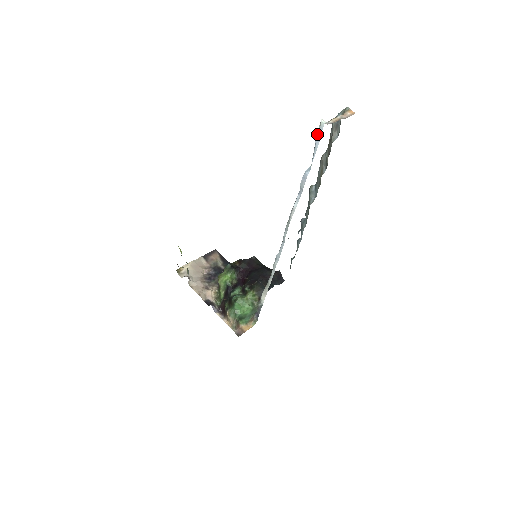
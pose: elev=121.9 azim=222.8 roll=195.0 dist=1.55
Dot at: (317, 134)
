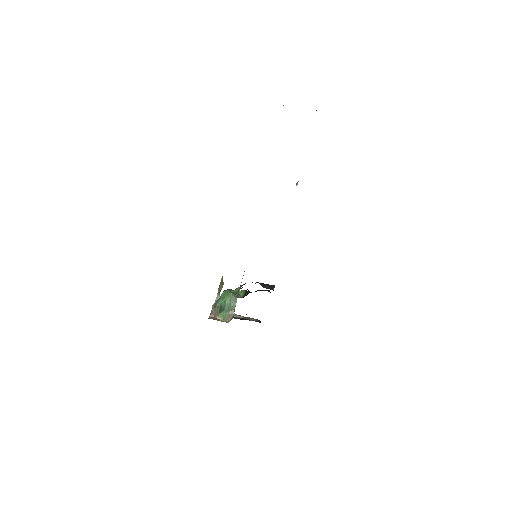
Dot at: occluded
